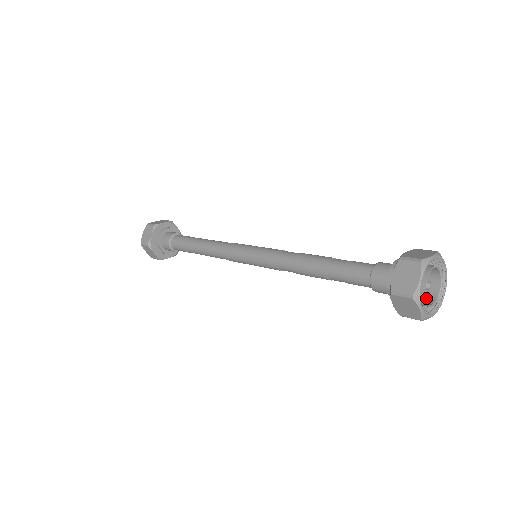
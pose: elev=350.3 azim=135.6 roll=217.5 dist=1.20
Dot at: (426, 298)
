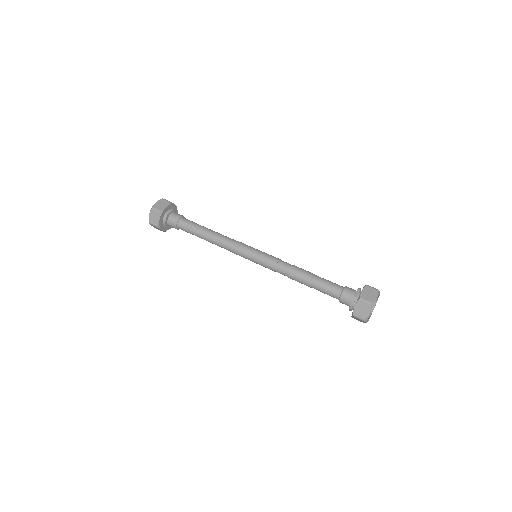
Dot at: occluded
